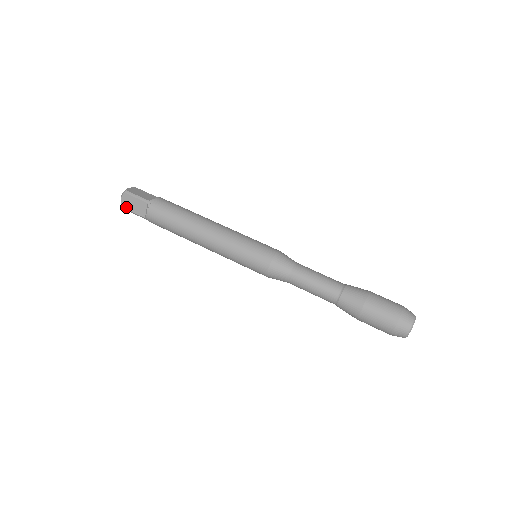
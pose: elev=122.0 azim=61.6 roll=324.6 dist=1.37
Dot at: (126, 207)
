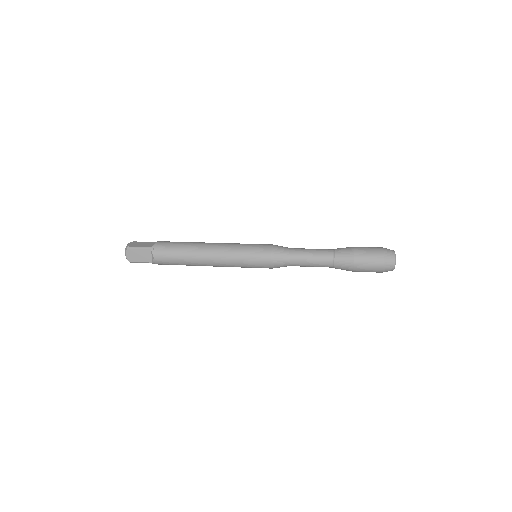
Dot at: (132, 246)
